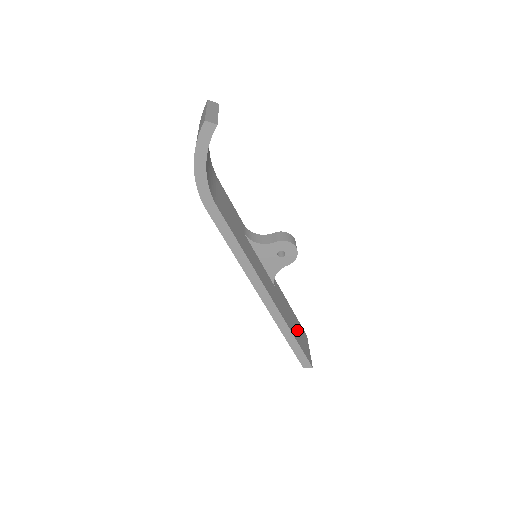
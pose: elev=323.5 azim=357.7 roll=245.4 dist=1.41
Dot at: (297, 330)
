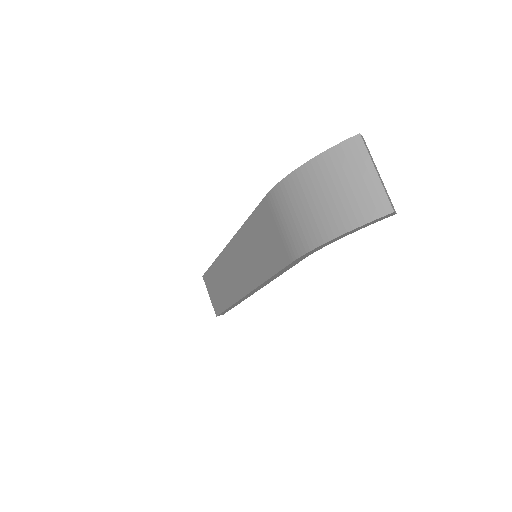
Dot at: occluded
